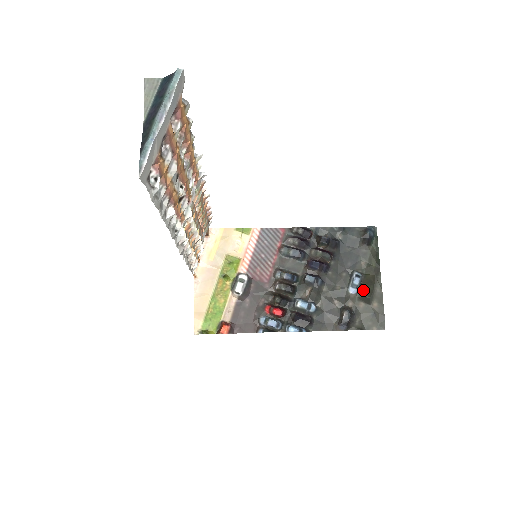
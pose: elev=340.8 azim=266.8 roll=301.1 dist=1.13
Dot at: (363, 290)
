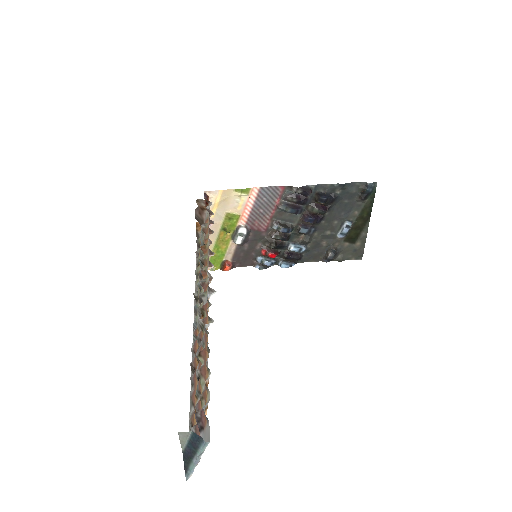
Dot at: (350, 234)
